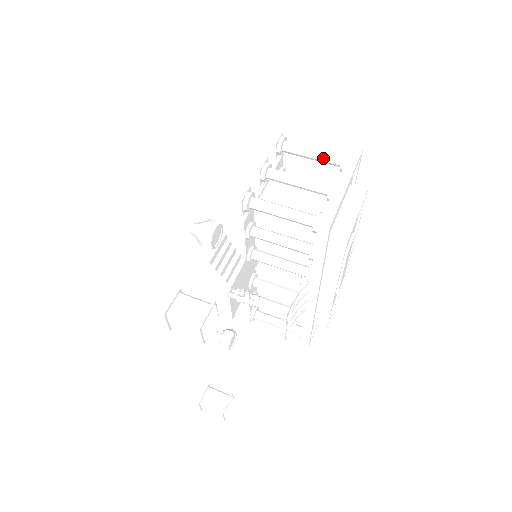
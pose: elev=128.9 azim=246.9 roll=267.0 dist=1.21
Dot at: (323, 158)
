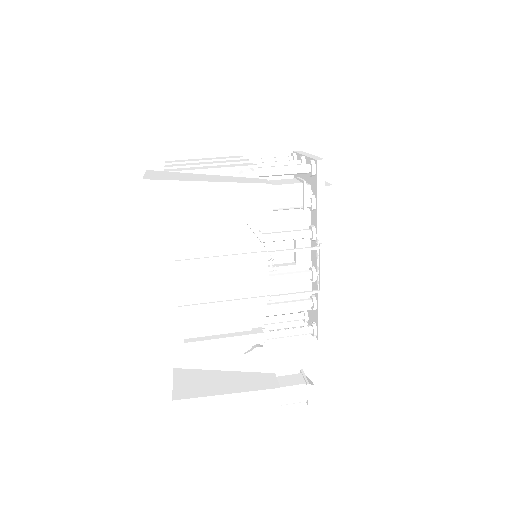
Dot at: (279, 160)
